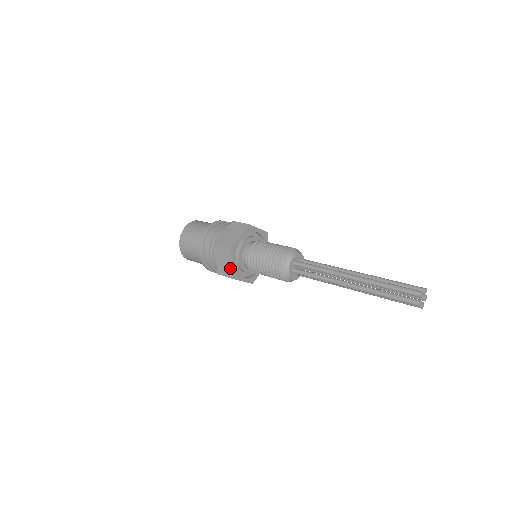
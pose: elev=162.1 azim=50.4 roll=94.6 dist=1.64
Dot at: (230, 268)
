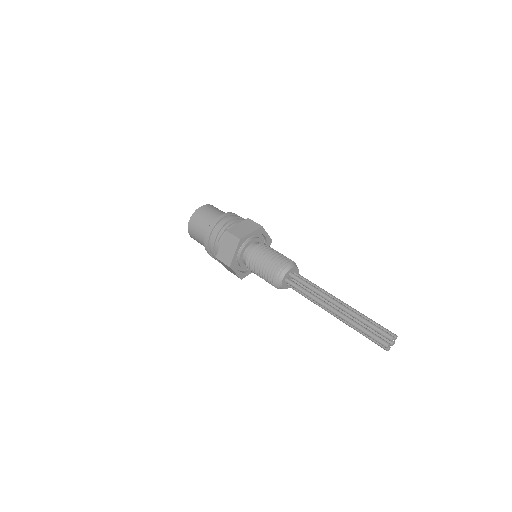
Dot at: (231, 256)
